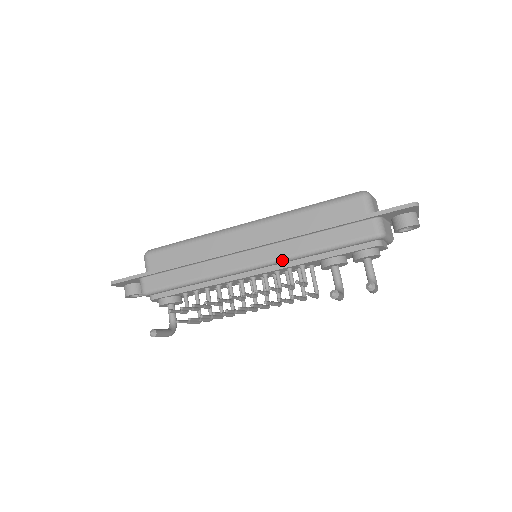
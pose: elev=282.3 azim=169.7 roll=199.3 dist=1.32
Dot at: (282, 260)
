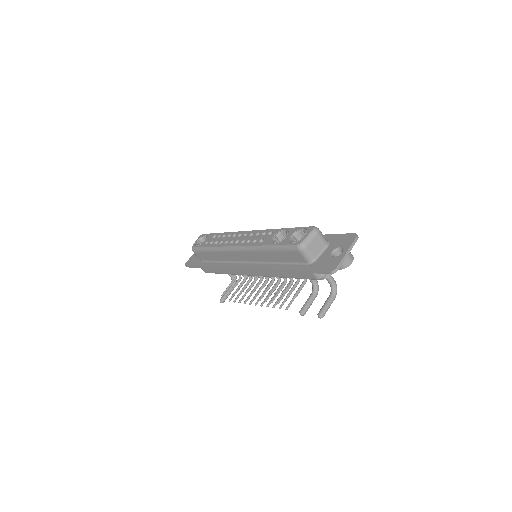
Dot at: occluded
